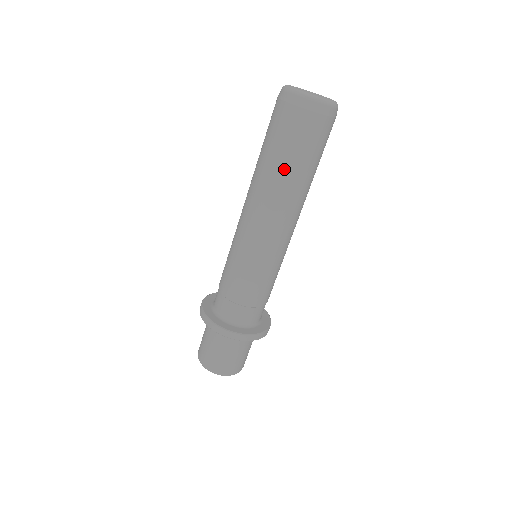
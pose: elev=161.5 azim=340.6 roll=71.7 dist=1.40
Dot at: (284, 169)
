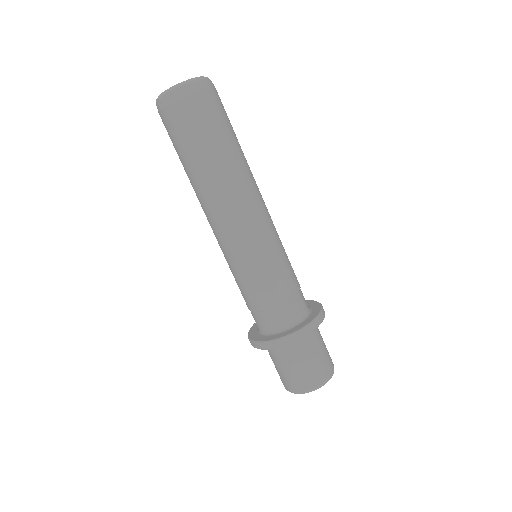
Dot at: (196, 164)
